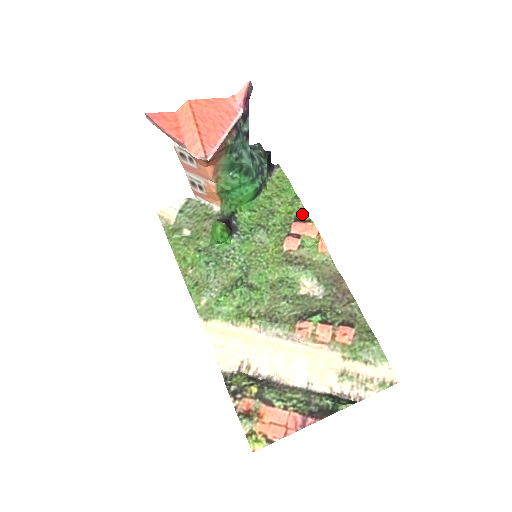
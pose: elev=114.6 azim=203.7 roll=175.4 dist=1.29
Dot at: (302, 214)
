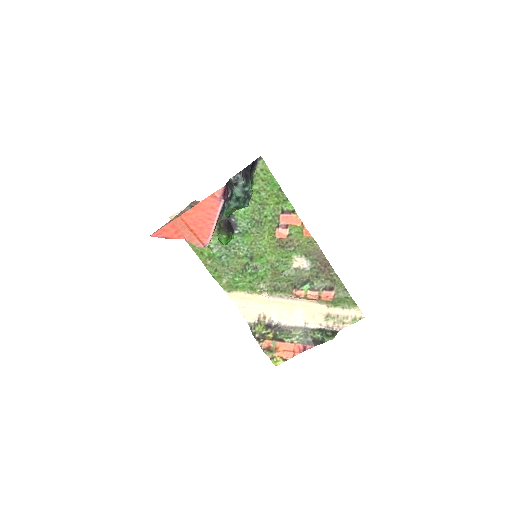
Dot at: (287, 205)
